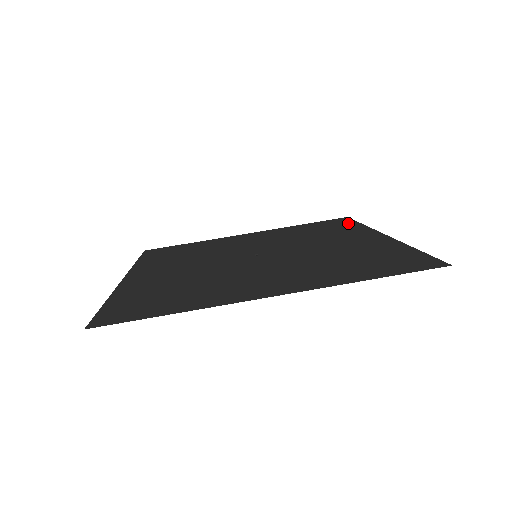
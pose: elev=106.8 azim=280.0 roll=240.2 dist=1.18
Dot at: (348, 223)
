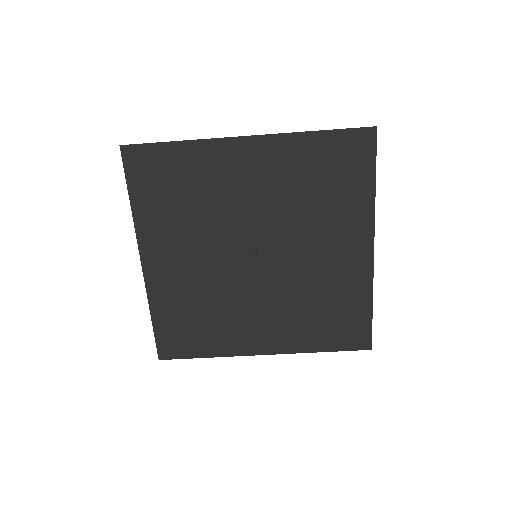
Dot at: (364, 172)
